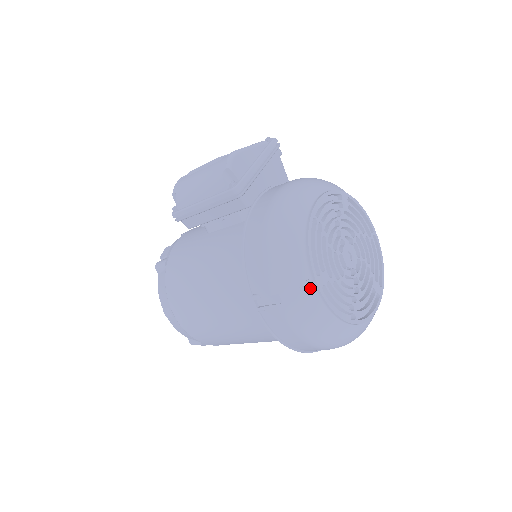
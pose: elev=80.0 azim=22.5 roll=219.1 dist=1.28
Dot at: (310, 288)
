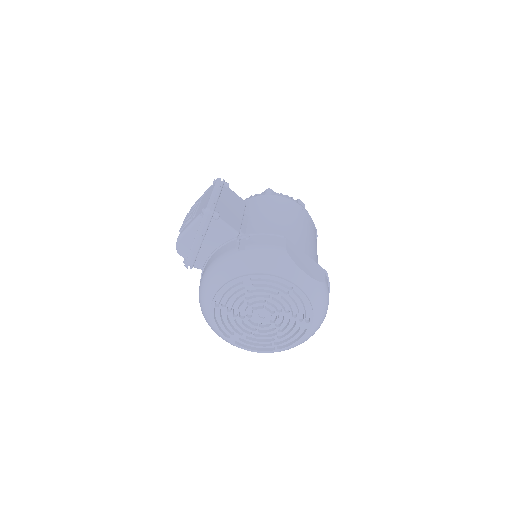
Dot at: (228, 341)
